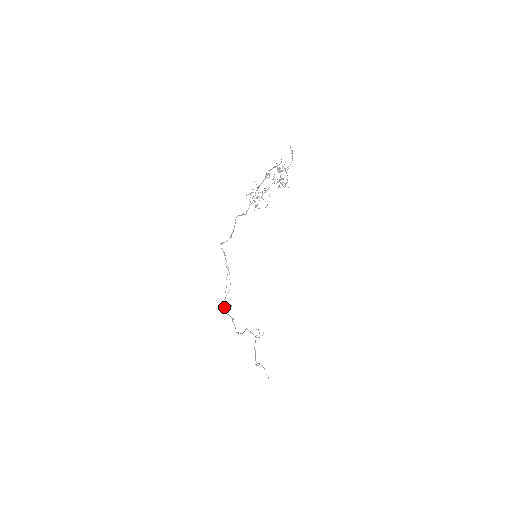
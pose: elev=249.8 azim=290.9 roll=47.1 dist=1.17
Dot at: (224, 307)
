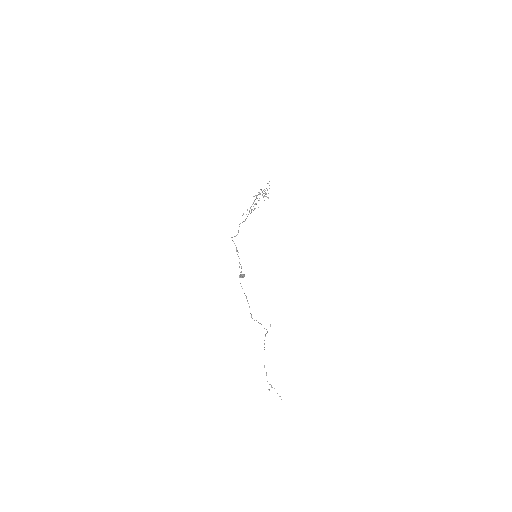
Dot at: (240, 275)
